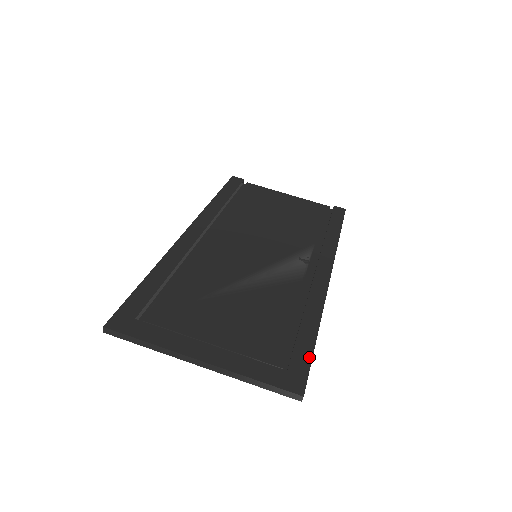
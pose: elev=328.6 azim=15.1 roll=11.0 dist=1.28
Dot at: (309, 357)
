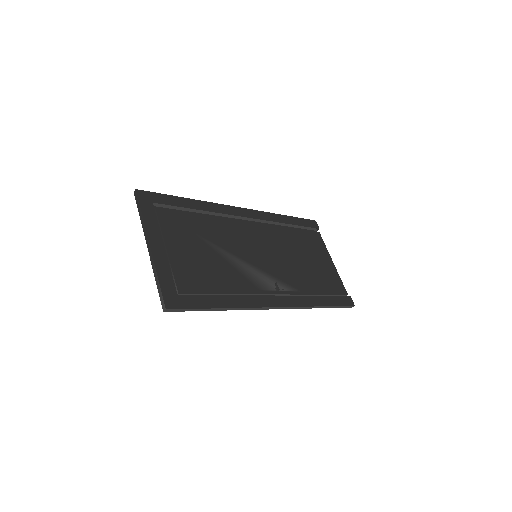
Dot at: (198, 306)
